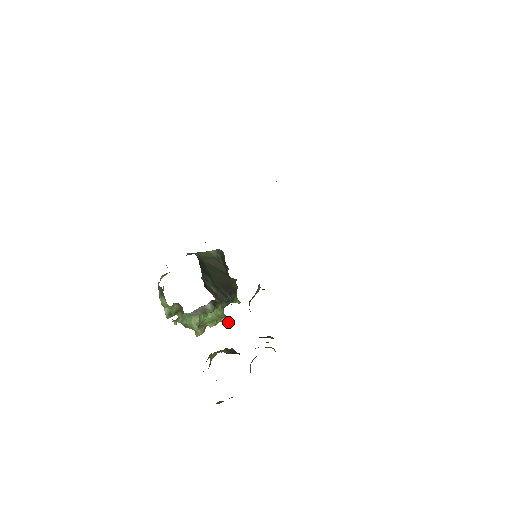
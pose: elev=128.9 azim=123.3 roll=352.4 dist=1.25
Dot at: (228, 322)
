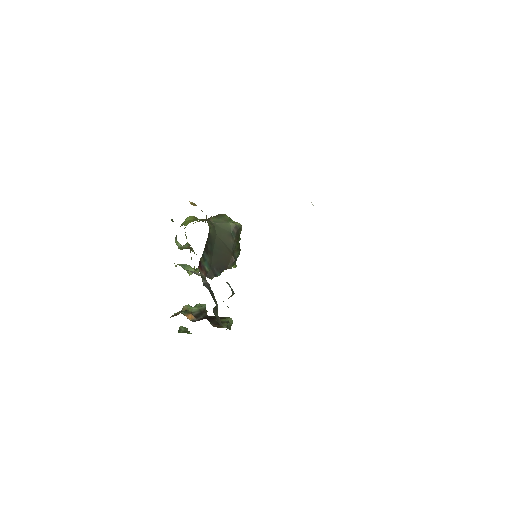
Dot at: occluded
